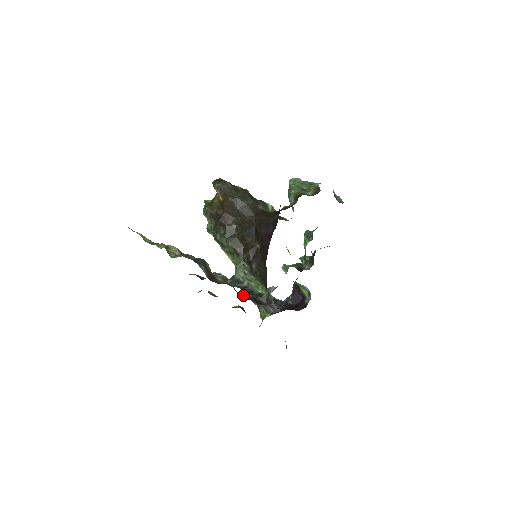
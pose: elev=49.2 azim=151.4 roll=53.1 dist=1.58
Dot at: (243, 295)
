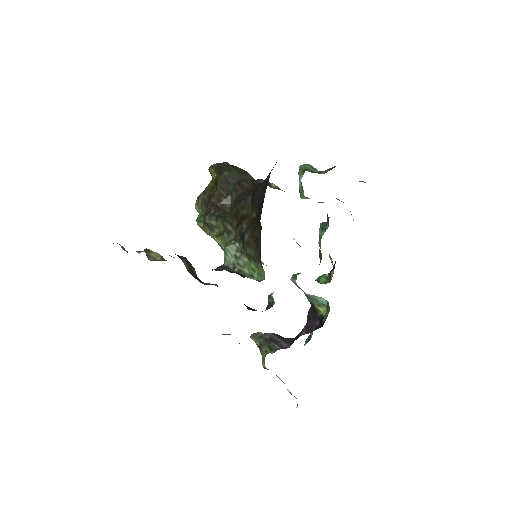
Dot at: occluded
